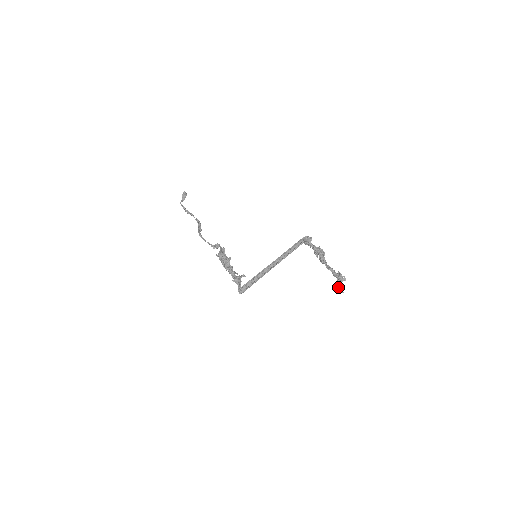
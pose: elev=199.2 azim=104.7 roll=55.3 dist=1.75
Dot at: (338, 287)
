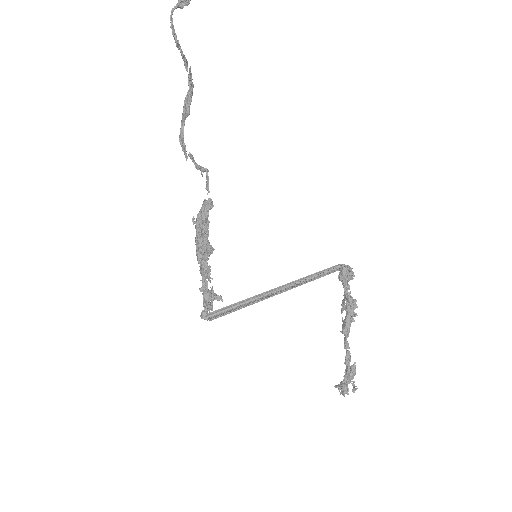
Dot at: (340, 386)
